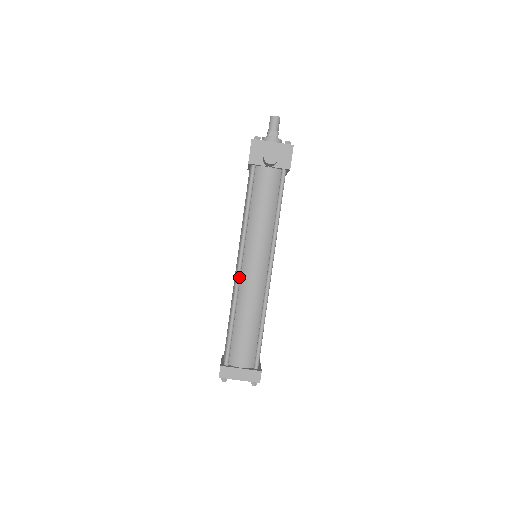
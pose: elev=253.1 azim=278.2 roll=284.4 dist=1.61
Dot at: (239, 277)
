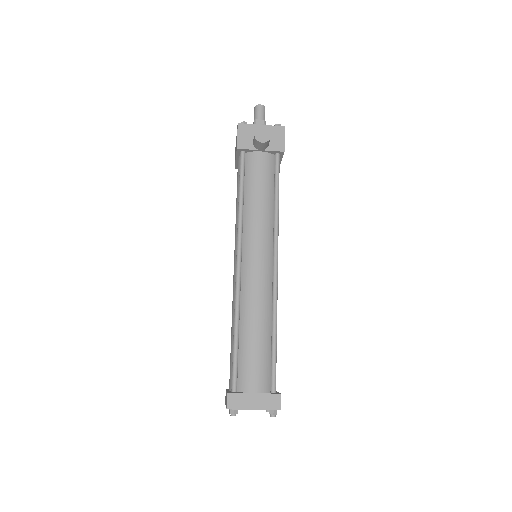
Dot at: (239, 277)
